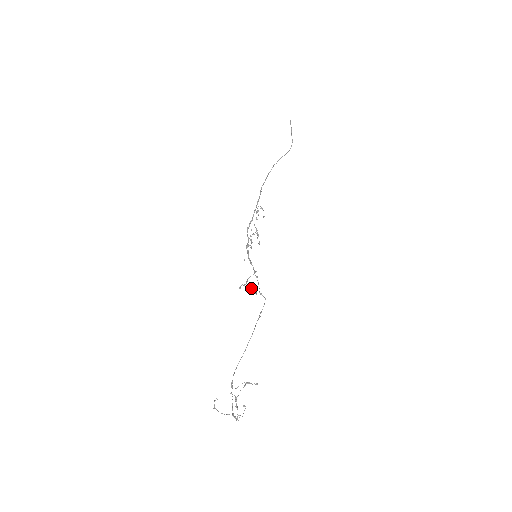
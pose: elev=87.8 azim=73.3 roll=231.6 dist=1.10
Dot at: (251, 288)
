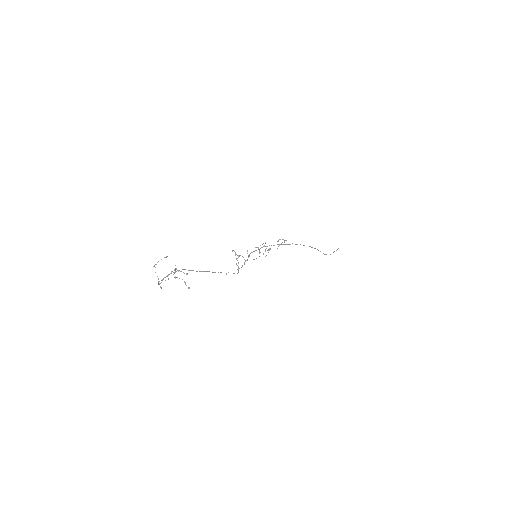
Dot at: occluded
